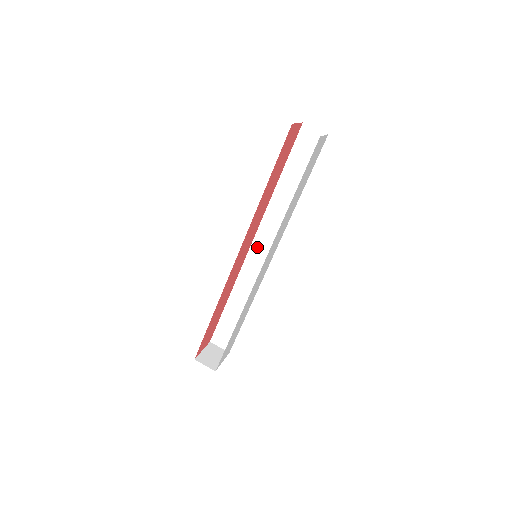
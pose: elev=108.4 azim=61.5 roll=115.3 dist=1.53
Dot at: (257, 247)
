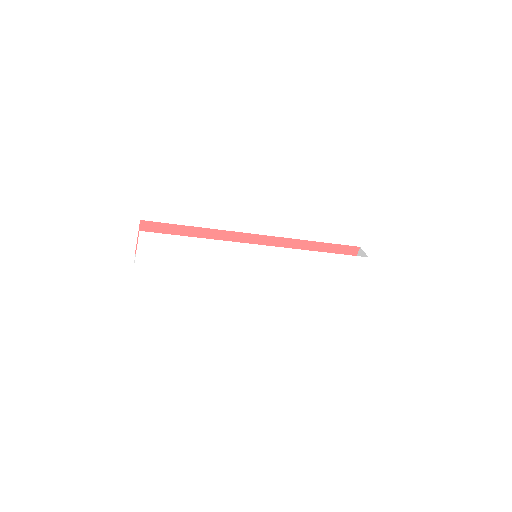
Dot at: occluded
